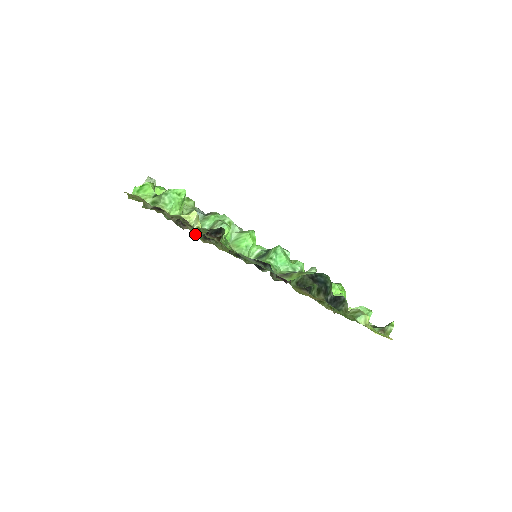
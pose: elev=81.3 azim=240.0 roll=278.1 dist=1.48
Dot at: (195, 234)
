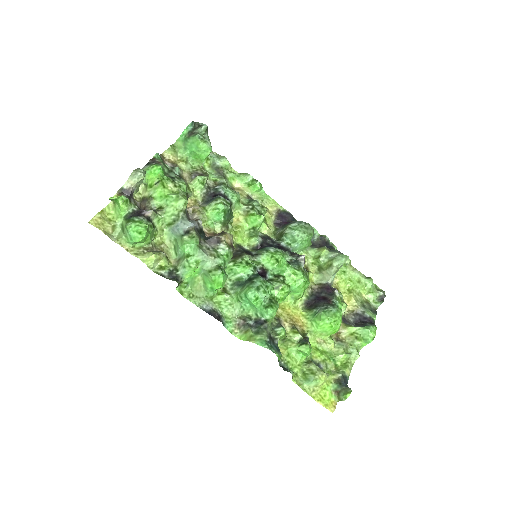
Dot at: (170, 253)
